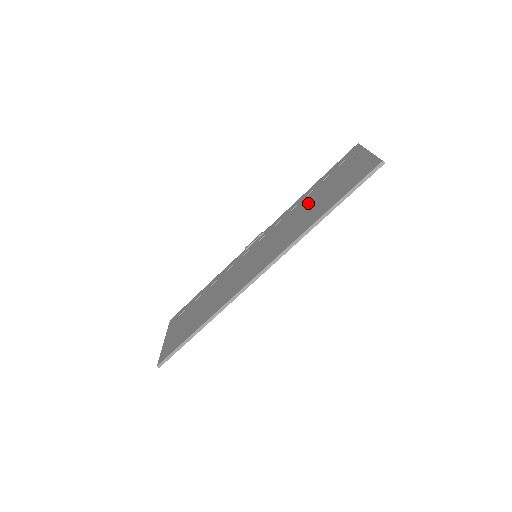
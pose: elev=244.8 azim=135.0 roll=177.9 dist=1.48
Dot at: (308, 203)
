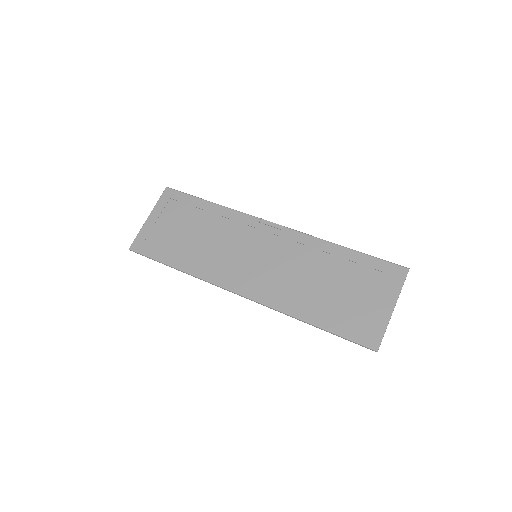
Dot at: (324, 273)
